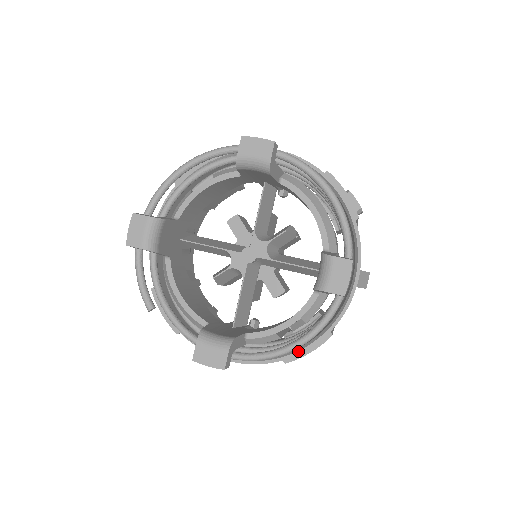
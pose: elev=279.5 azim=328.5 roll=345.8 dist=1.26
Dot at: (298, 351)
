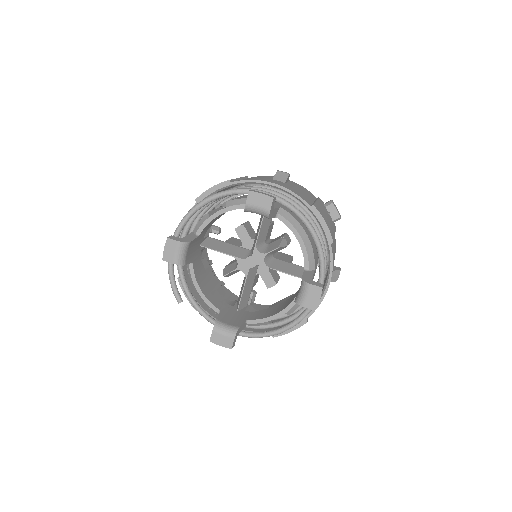
Dot at: occluded
